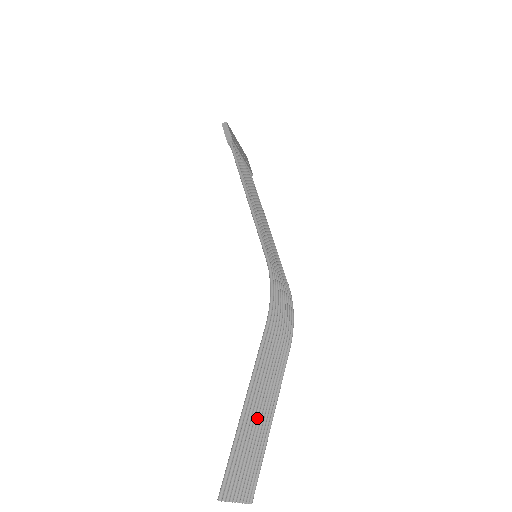
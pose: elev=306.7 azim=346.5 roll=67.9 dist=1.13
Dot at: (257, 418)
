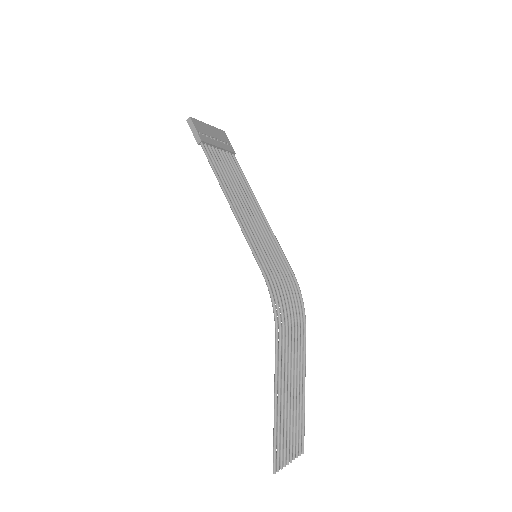
Dot at: (289, 403)
